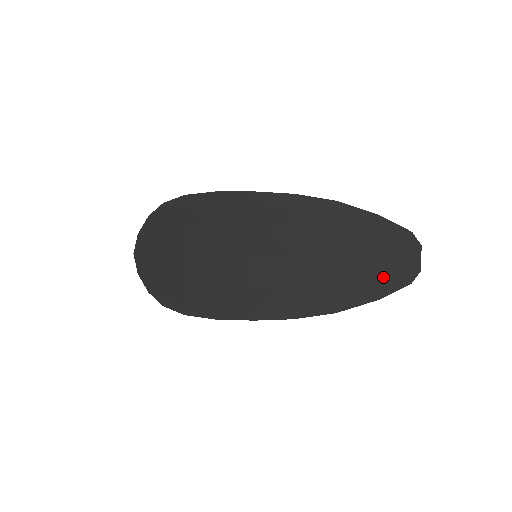
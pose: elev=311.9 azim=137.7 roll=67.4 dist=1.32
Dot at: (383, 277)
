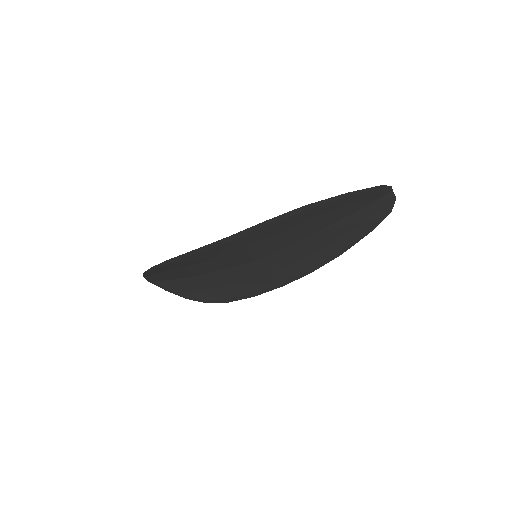
Dot at: (367, 220)
